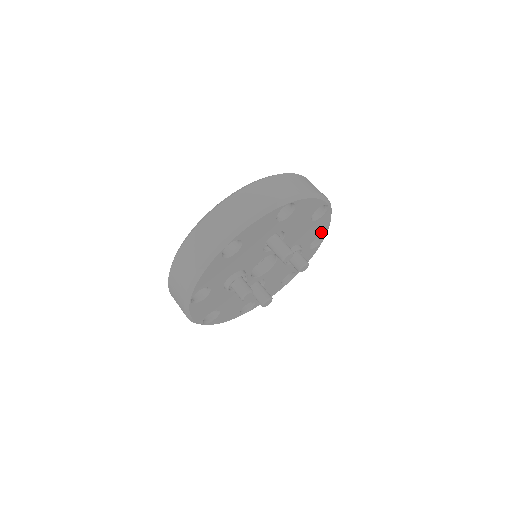
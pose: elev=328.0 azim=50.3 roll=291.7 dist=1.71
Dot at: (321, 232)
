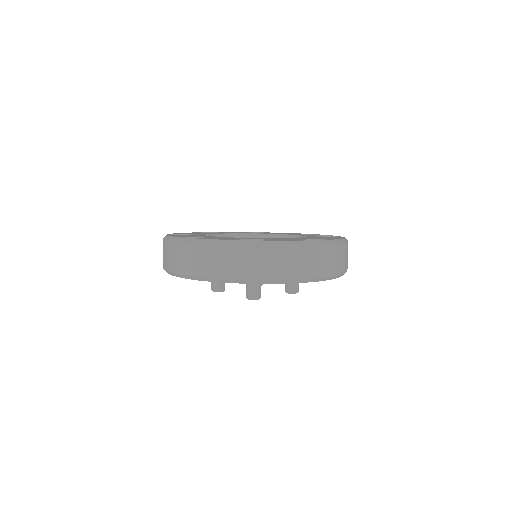
Dot at: occluded
